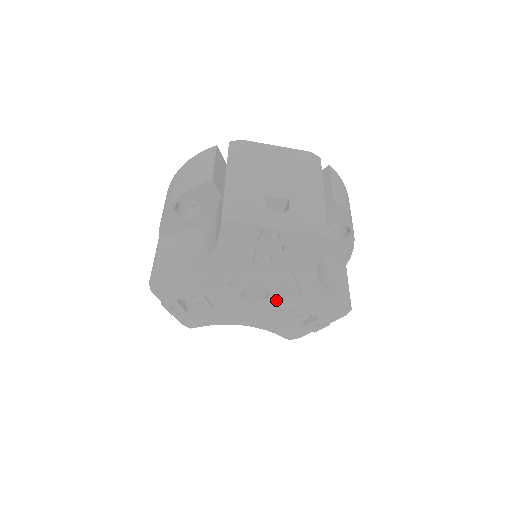
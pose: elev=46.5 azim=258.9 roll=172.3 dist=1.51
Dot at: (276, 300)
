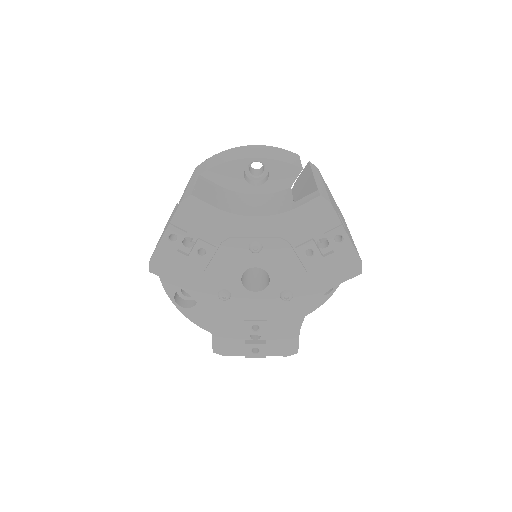
Dot at: (263, 299)
